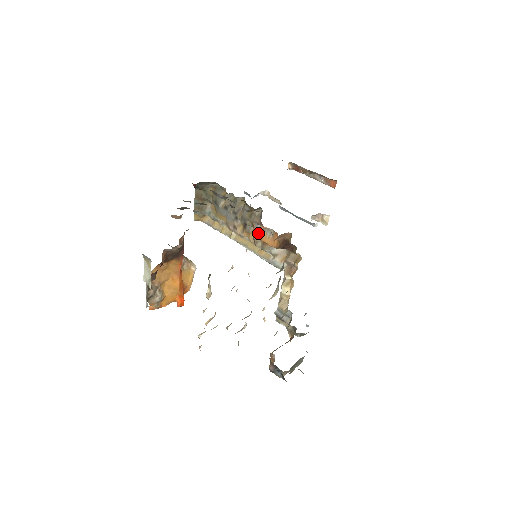
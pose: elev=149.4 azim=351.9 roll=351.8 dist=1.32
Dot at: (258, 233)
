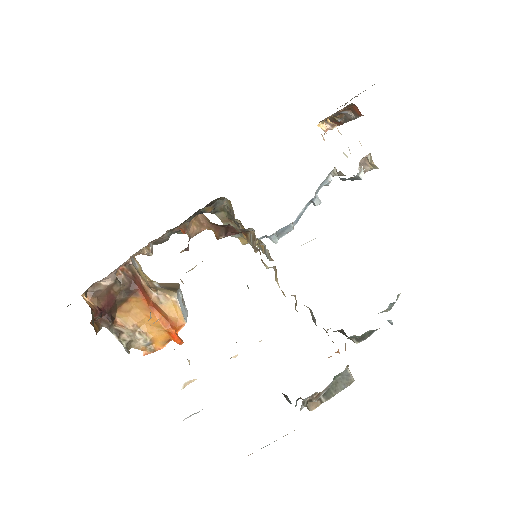
Dot at: (184, 232)
